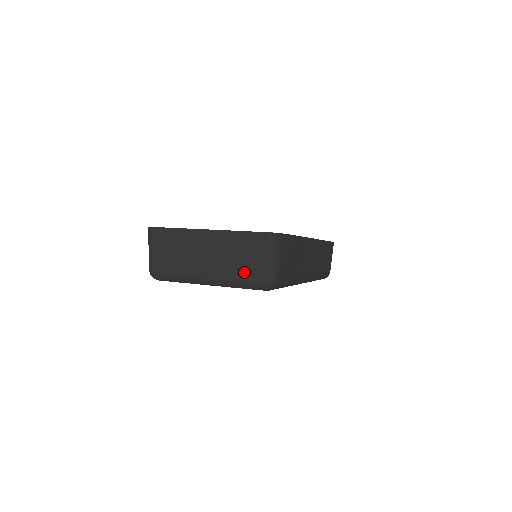
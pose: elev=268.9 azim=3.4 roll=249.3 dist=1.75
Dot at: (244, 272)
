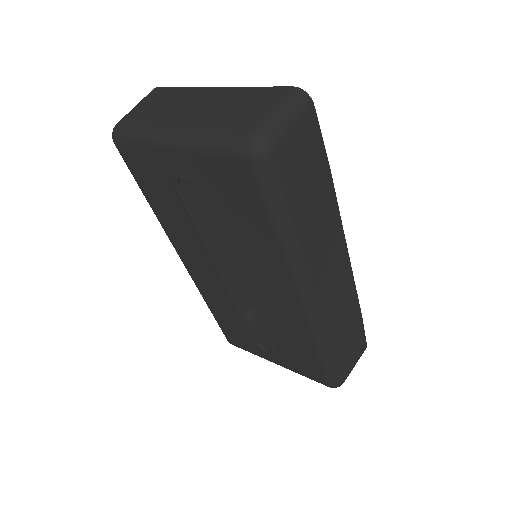
Dot at: (231, 123)
